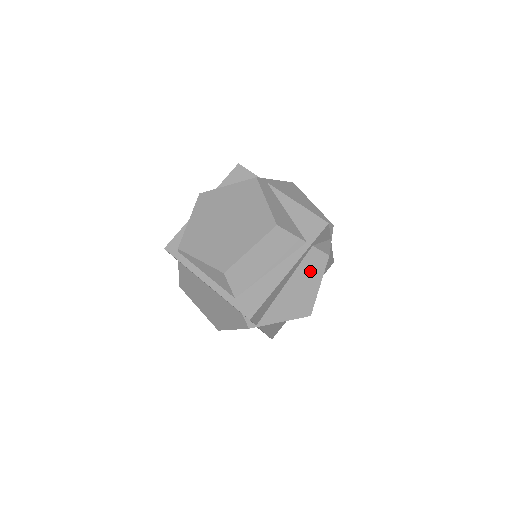
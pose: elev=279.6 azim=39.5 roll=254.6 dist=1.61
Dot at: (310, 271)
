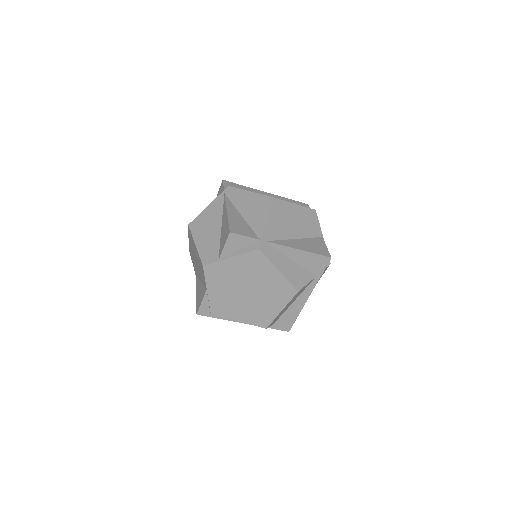
Dot at: occluded
